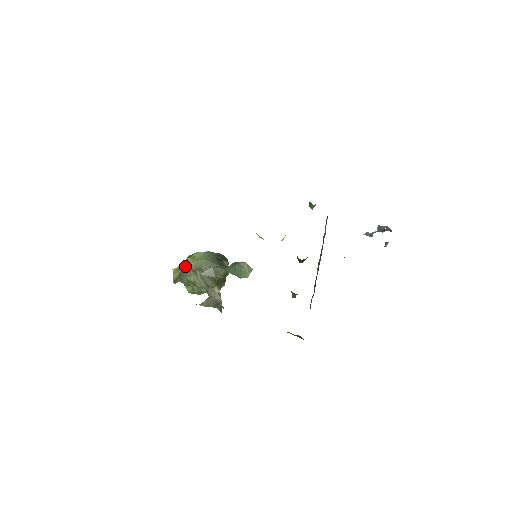
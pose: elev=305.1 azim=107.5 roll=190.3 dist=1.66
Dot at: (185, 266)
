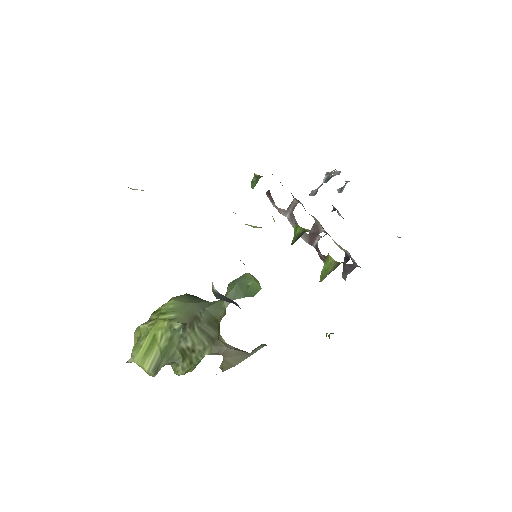
Dot at: (179, 323)
